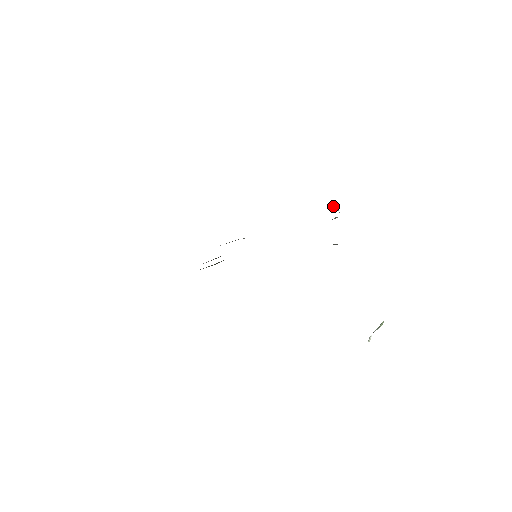
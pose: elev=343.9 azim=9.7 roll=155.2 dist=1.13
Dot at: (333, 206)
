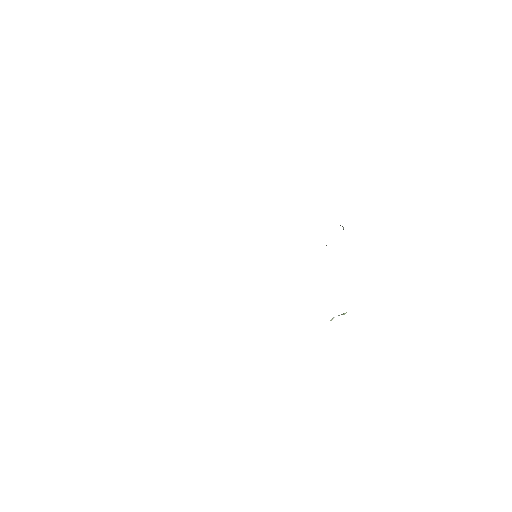
Dot at: occluded
